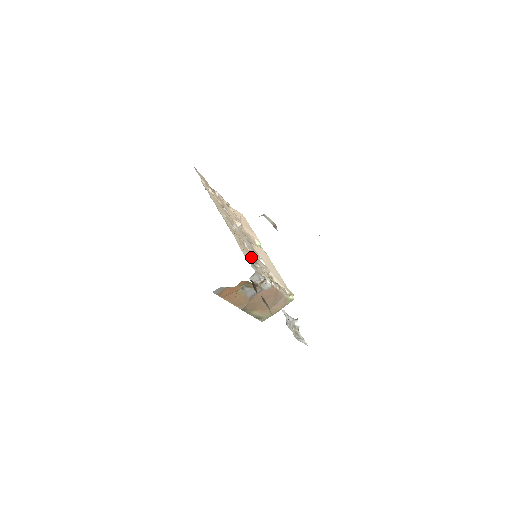
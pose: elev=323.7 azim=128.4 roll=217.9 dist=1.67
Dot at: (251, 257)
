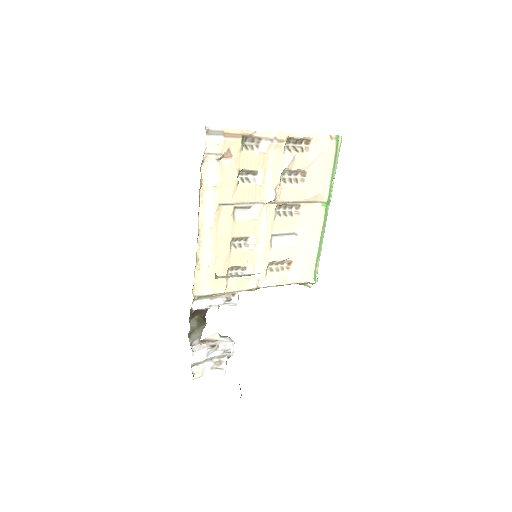
Dot at: (236, 265)
